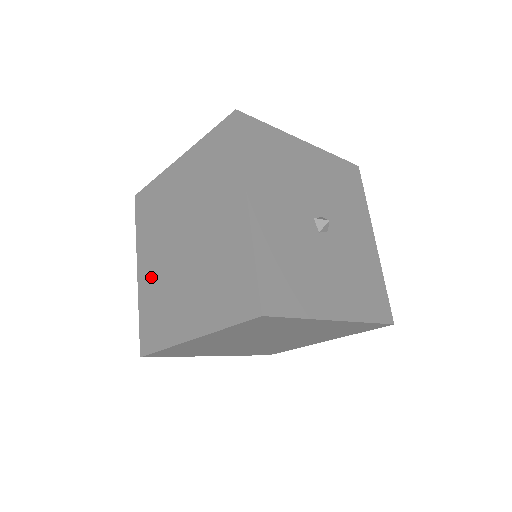
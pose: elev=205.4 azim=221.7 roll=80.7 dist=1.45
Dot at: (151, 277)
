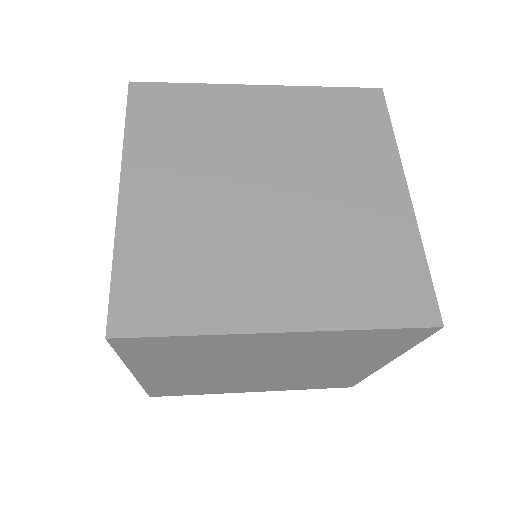
Dot at: (167, 211)
